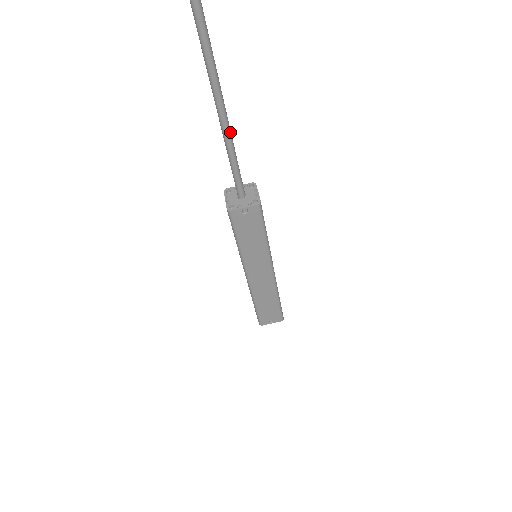
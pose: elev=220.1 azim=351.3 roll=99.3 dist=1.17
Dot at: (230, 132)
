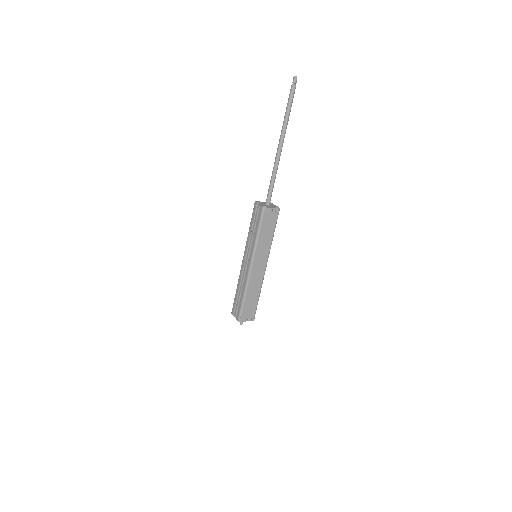
Dot at: (279, 160)
